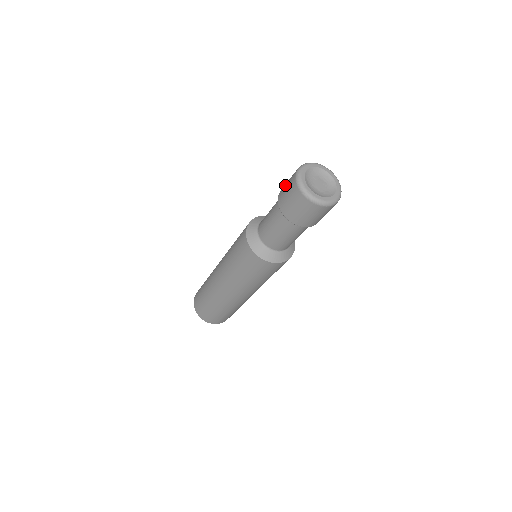
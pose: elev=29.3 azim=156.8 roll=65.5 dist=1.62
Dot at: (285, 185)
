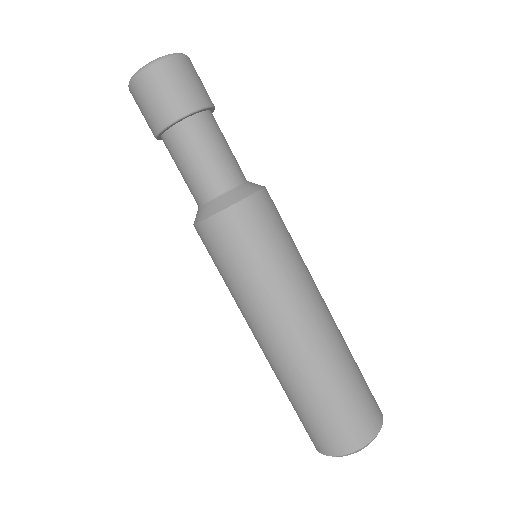
Dot at: occluded
